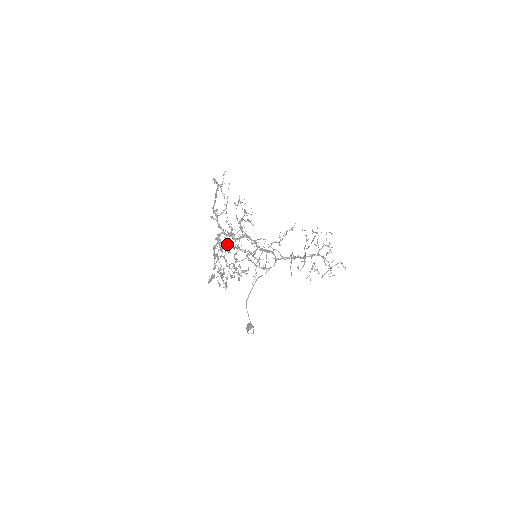
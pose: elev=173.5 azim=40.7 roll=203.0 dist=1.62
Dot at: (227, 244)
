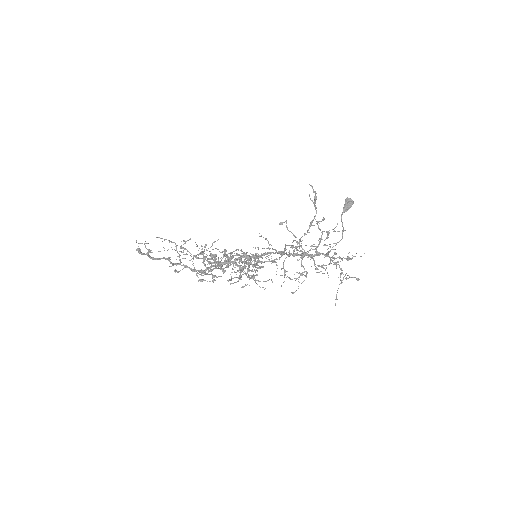
Dot at: occluded
